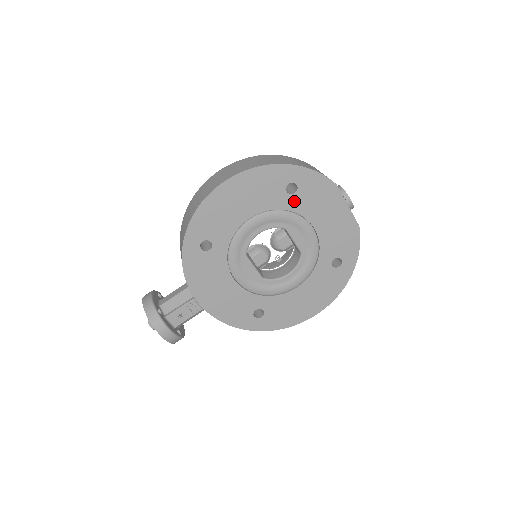
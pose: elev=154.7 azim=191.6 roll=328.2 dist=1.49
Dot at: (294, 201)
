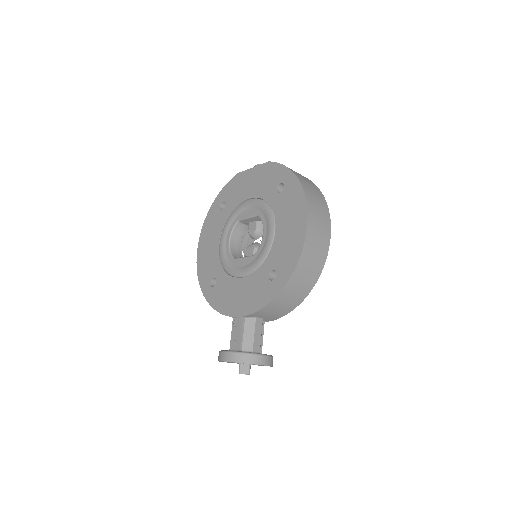
Dot at: (229, 207)
